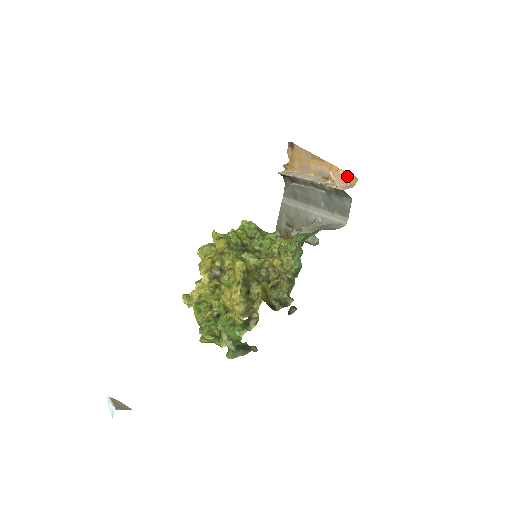
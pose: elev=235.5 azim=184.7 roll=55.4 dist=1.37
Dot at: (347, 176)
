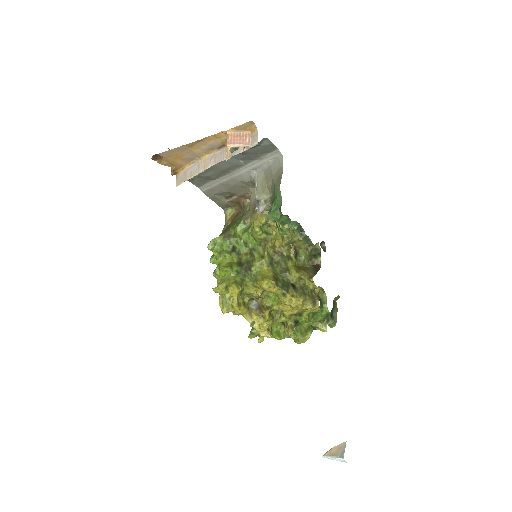
Dot at: (240, 129)
